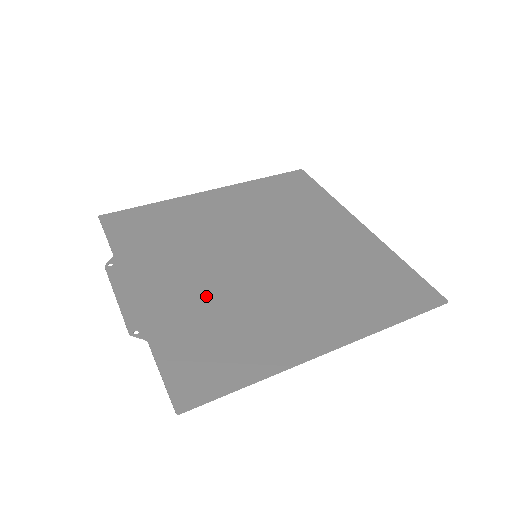
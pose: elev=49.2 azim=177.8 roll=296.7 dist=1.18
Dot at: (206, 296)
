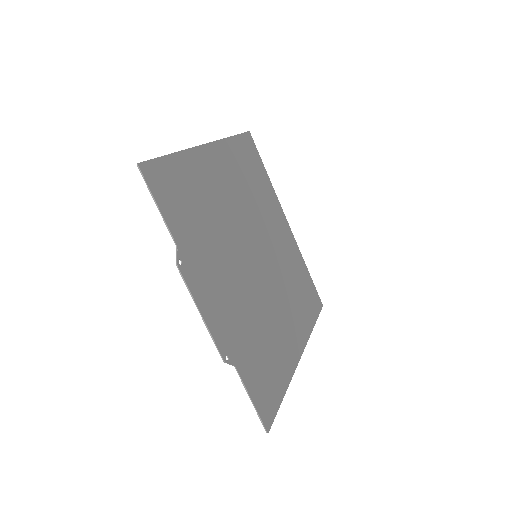
Dot at: (248, 308)
